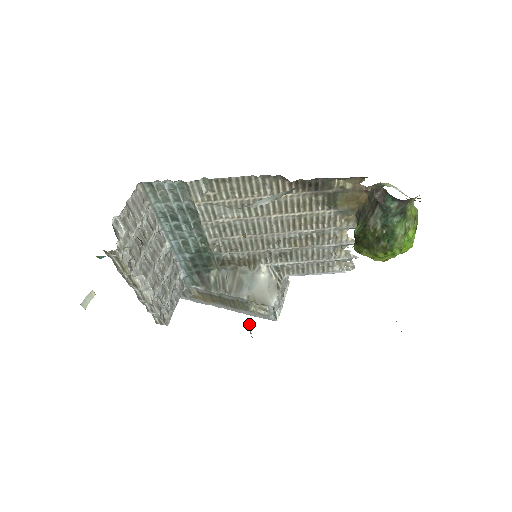
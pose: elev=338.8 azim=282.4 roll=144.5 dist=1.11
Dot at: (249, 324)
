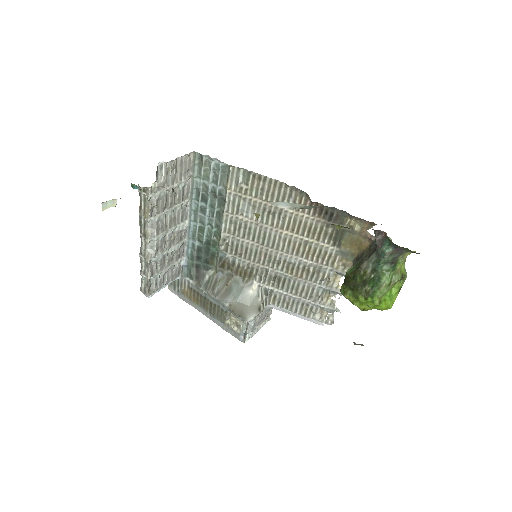
Dot at: occluded
